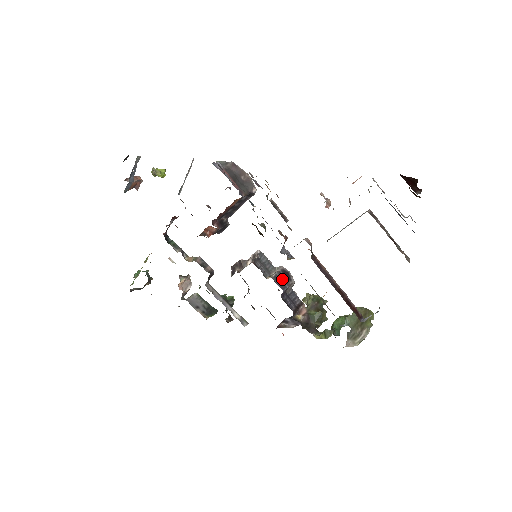
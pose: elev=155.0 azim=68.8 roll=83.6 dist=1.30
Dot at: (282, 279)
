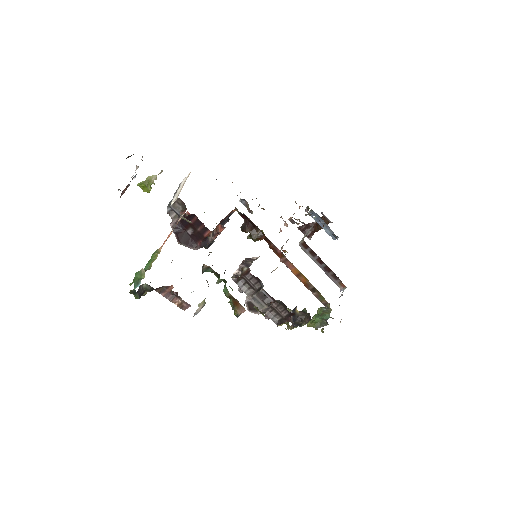
Dot at: occluded
